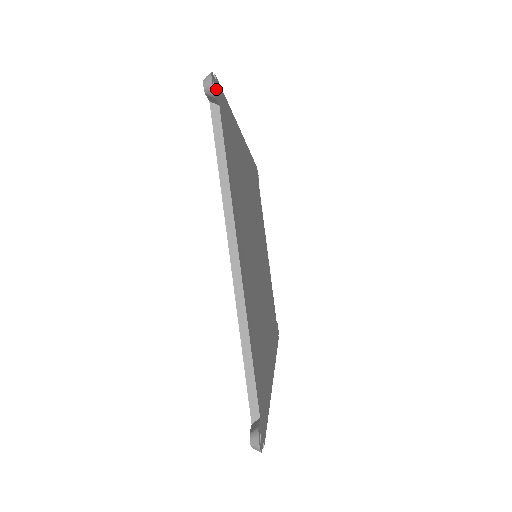
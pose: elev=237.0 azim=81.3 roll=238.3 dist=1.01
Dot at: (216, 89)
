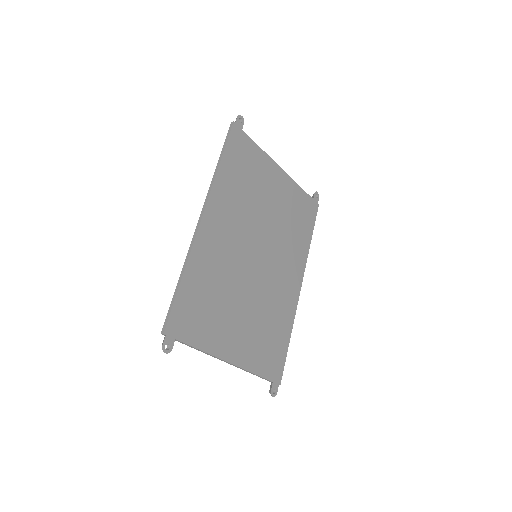
Dot at: (169, 340)
